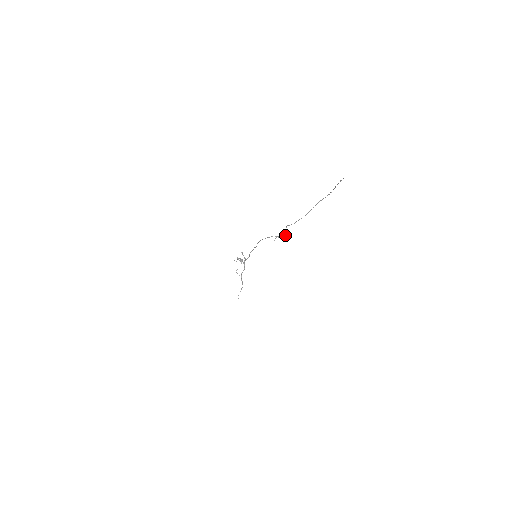
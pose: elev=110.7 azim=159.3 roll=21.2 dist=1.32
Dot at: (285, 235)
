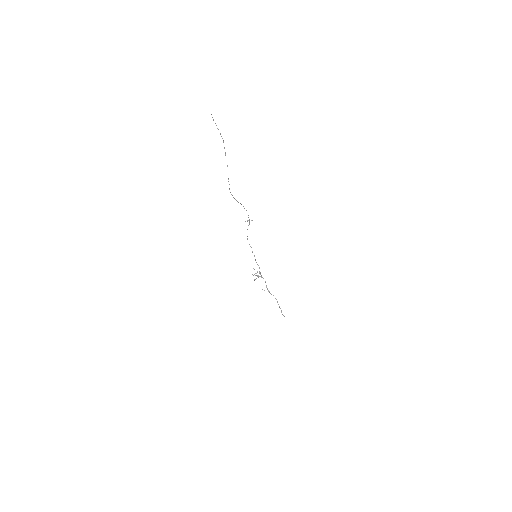
Dot at: (246, 210)
